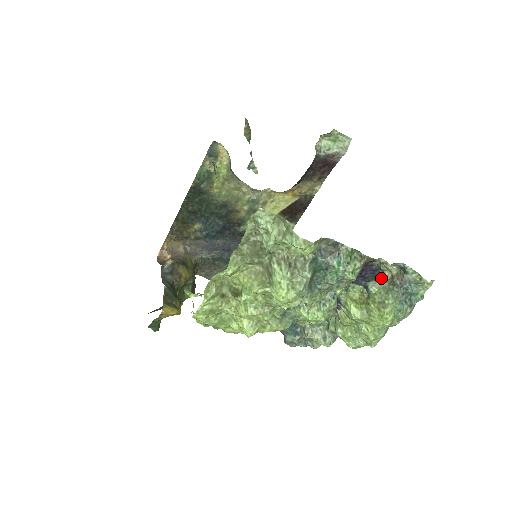
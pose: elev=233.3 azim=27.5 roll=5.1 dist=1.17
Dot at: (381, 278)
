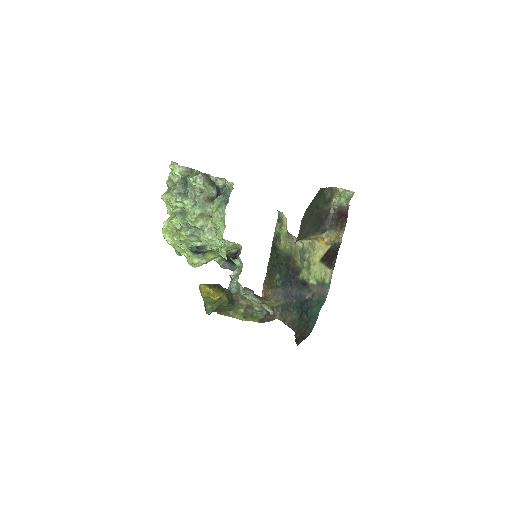
Dot at: occluded
